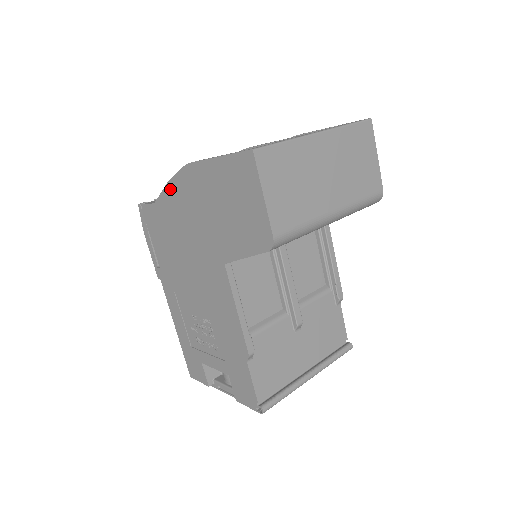
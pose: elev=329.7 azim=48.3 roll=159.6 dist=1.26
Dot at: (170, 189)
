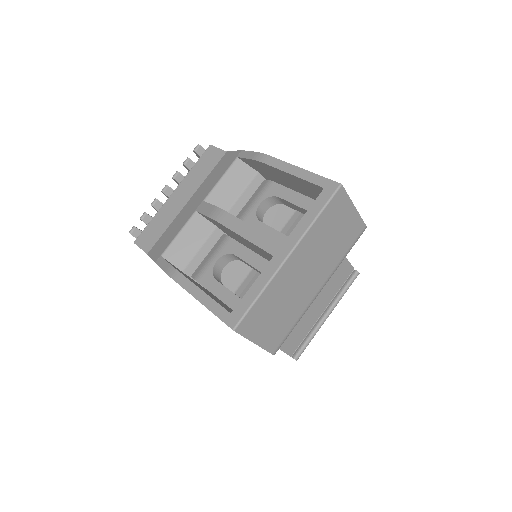
Dot at: occluded
